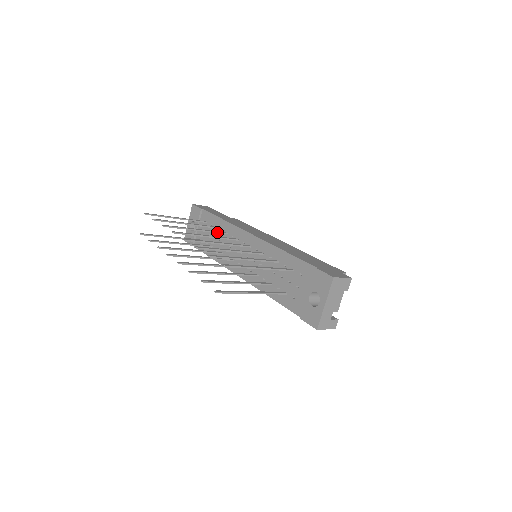
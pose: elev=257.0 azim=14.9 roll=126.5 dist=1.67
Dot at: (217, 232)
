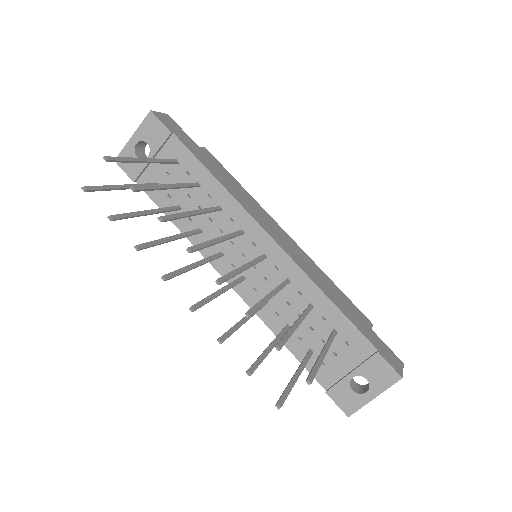
Dot at: (214, 210)
